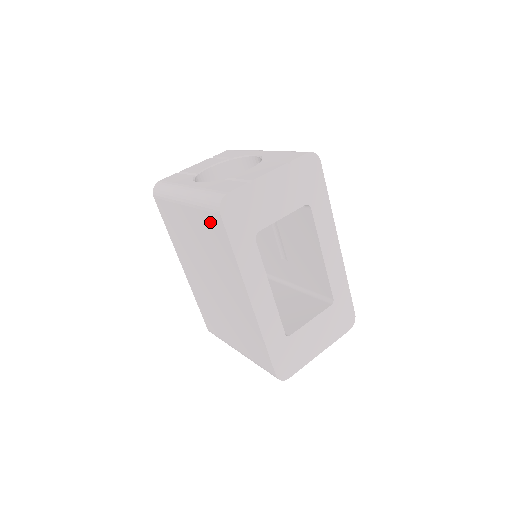
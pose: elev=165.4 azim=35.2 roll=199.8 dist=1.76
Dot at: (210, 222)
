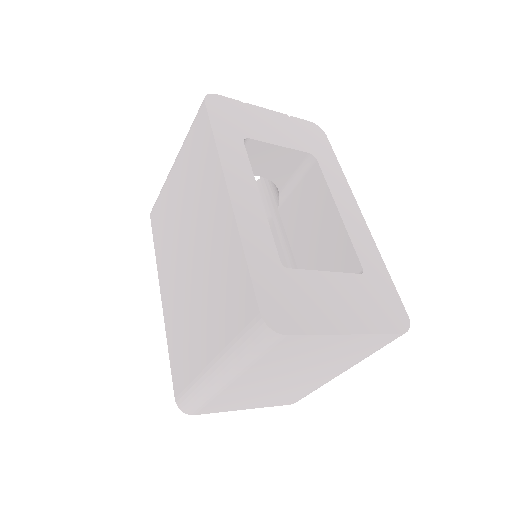
Dot at: (195, 135)
